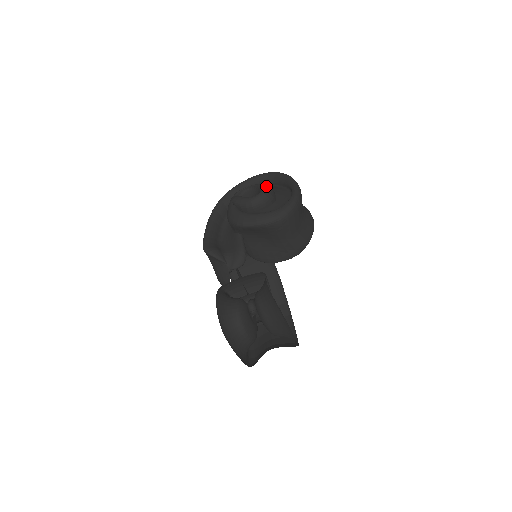
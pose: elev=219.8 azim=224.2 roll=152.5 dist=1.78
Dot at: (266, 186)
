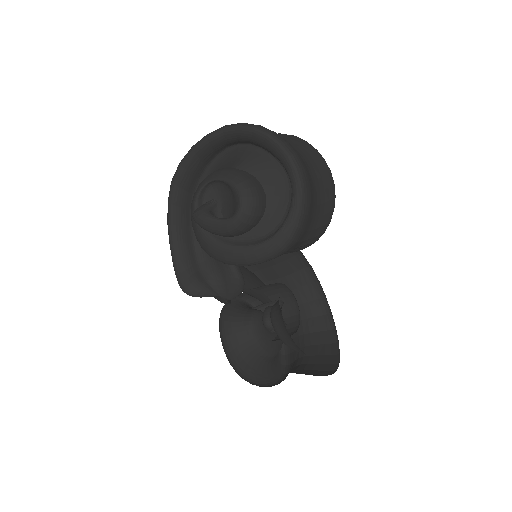
Dot at: (244, 191)
